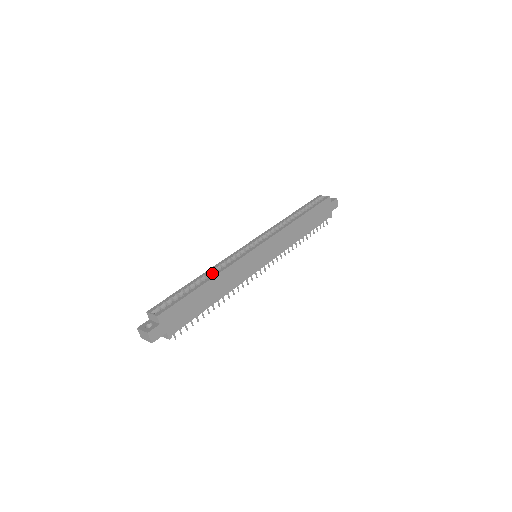
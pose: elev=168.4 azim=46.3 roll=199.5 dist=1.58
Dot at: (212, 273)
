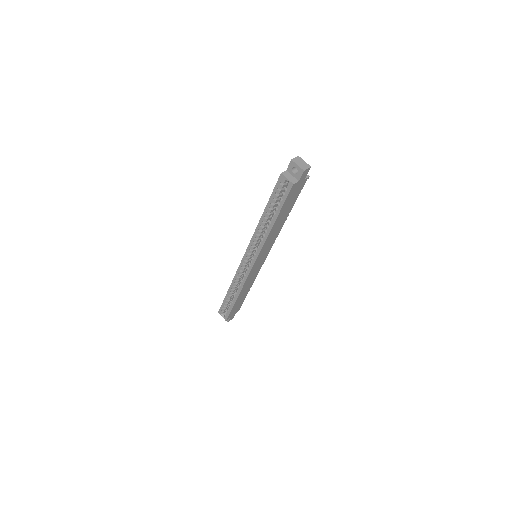
Dot at: (235, 286)
